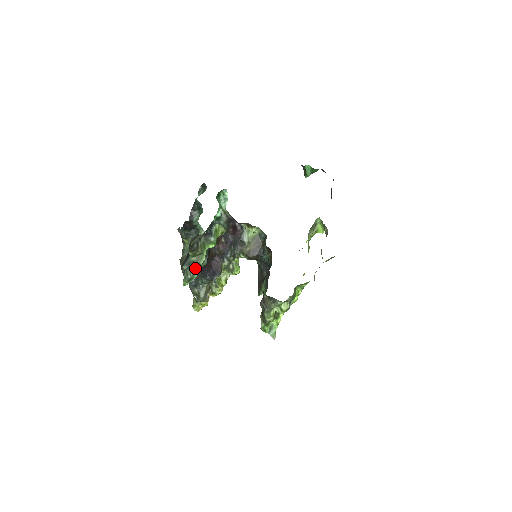
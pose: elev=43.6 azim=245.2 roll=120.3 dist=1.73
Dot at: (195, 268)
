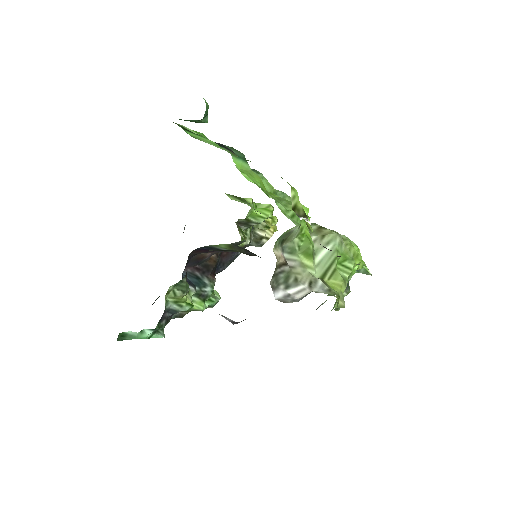
Dot at: (206, 306)
